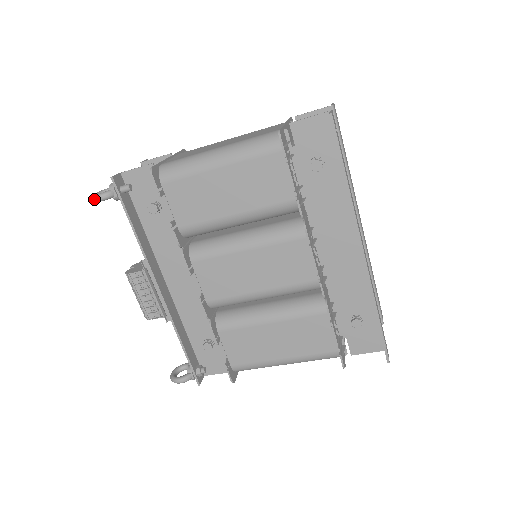
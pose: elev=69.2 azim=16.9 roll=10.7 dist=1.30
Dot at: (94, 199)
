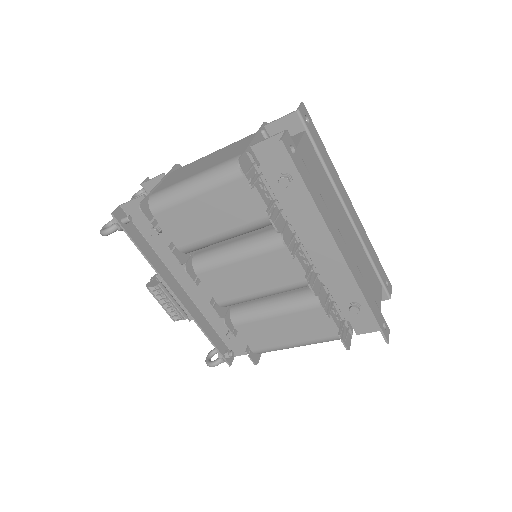
Dot at: (102, 234)
